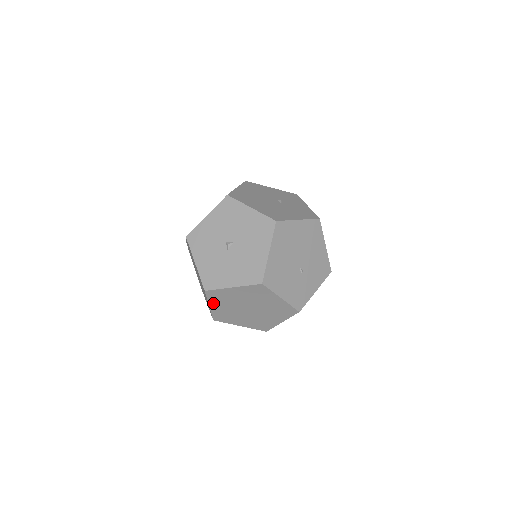
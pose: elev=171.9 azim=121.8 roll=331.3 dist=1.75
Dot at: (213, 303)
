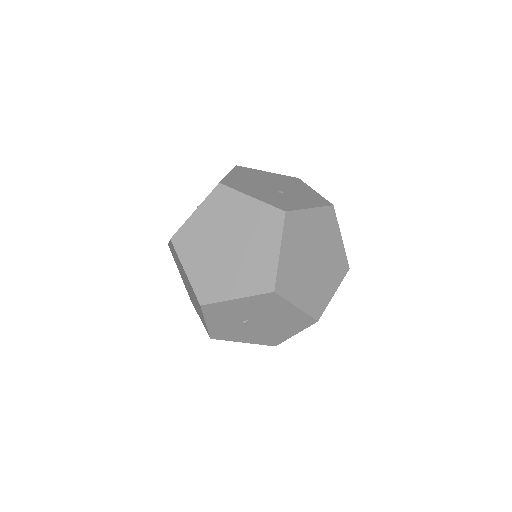
Dot at: (187, 261)
